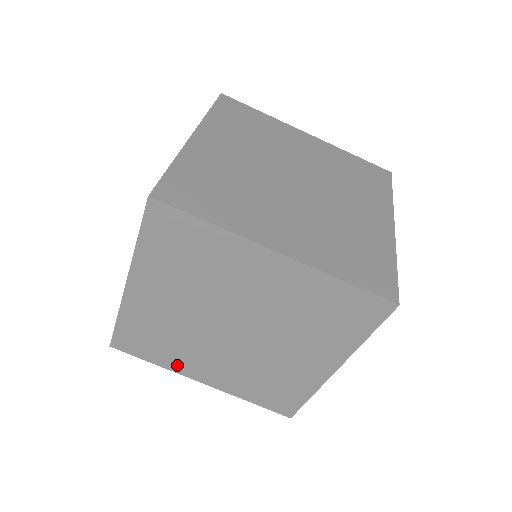
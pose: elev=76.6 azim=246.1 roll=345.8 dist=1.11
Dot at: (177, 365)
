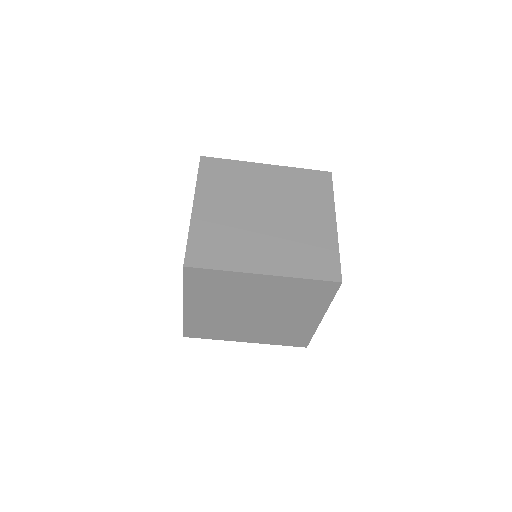
Dot at: (227, 337)
